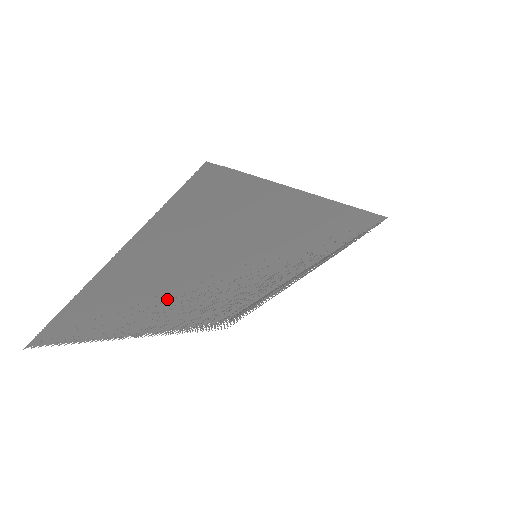
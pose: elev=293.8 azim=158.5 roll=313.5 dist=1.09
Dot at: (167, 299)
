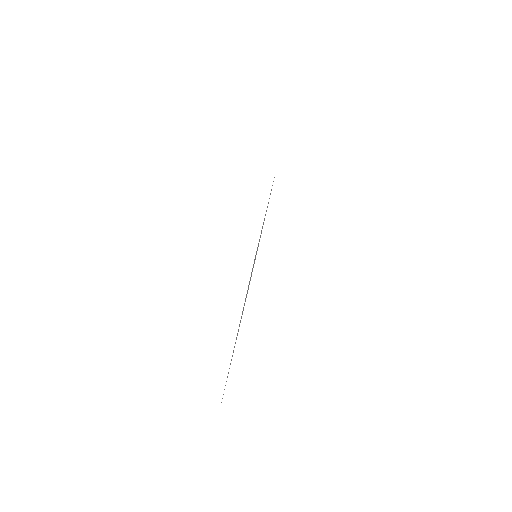
Dot at: occluded
